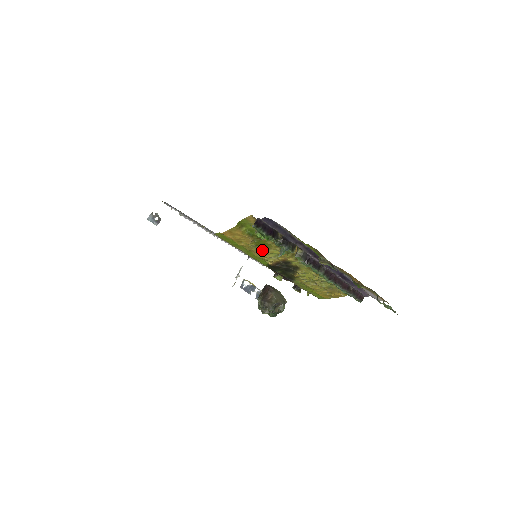
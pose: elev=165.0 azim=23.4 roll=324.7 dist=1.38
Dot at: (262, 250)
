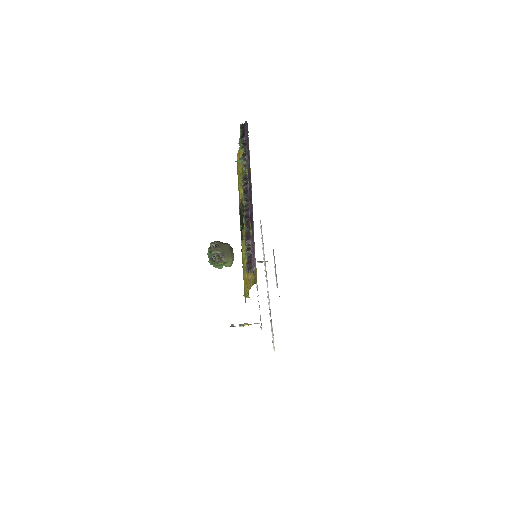
Dot at: occluded
